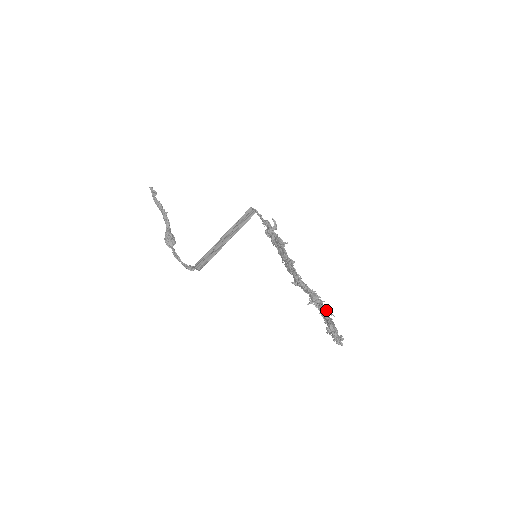
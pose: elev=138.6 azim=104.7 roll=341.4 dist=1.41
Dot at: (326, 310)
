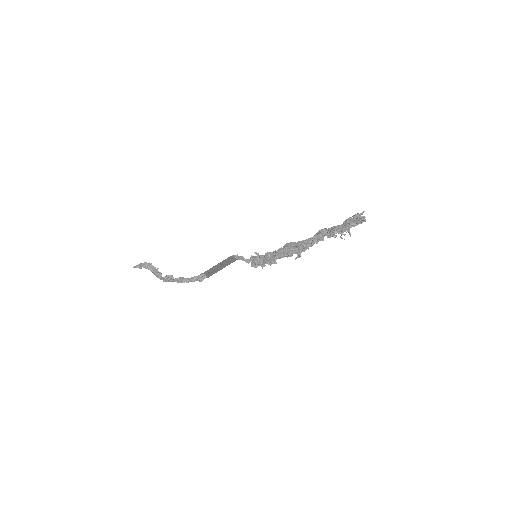
Dot at: (338, 225)
